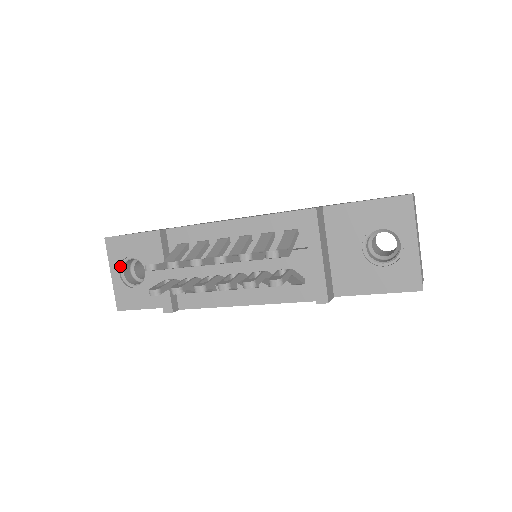
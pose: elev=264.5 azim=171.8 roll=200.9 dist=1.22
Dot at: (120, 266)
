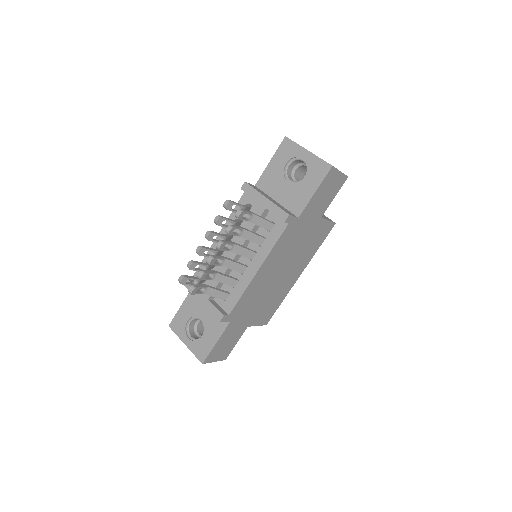
Dot at: (187, 334)
